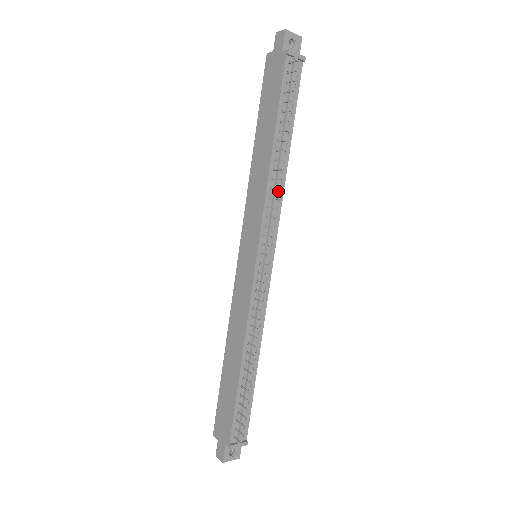
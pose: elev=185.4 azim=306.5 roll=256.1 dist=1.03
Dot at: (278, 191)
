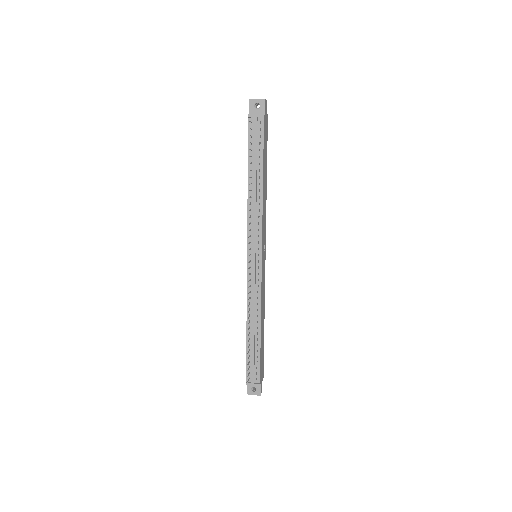
Dot at: (256, 211)
